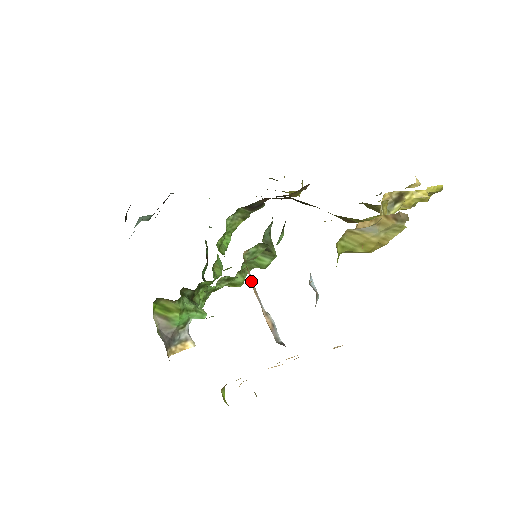
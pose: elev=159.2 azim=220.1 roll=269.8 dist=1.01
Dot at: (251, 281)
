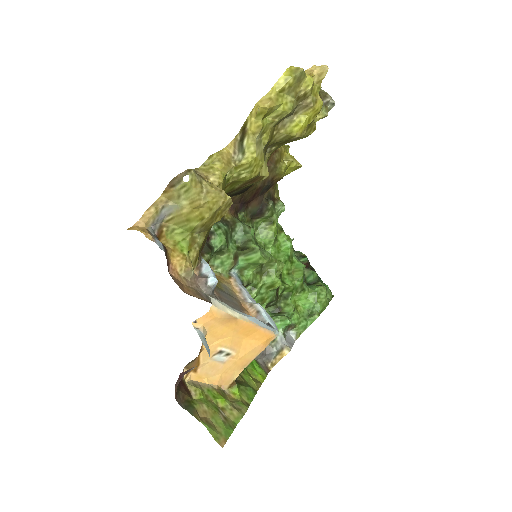
Dot at: (234, 285)
